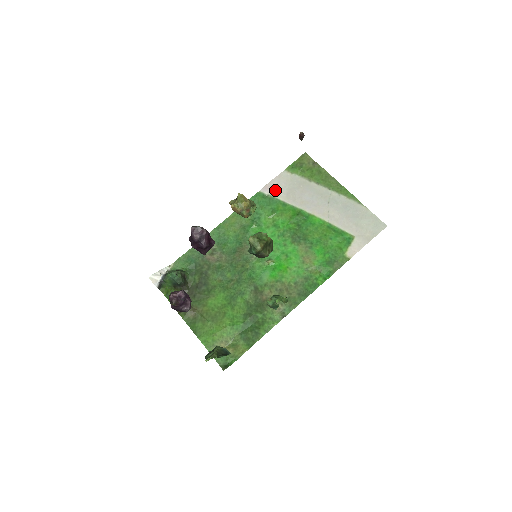
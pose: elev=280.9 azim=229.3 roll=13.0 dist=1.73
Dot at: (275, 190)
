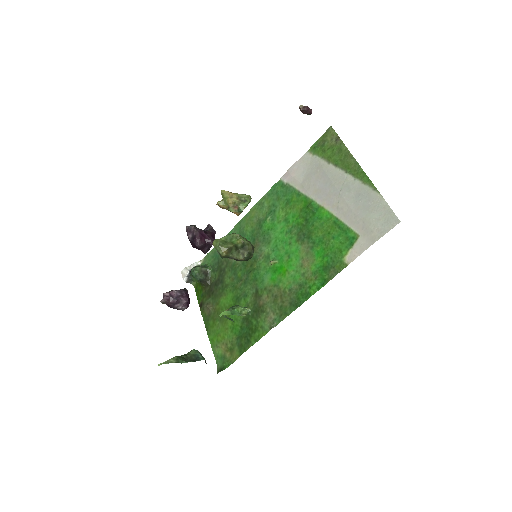
Dot at: (293, 177)
